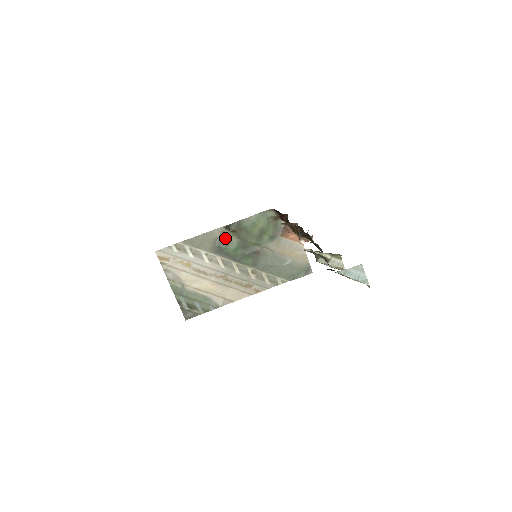
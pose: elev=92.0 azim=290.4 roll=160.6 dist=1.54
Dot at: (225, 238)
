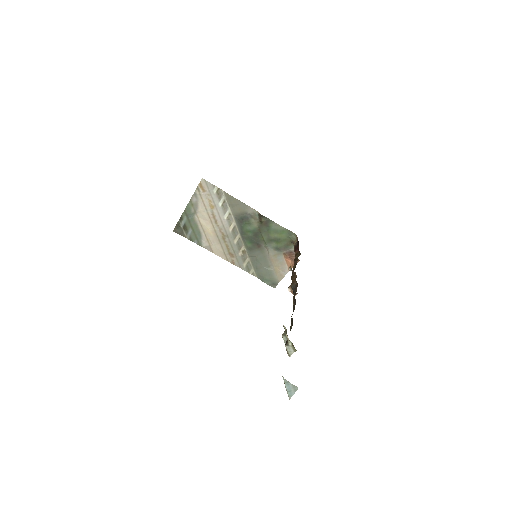
Dot at: (251, 218)
